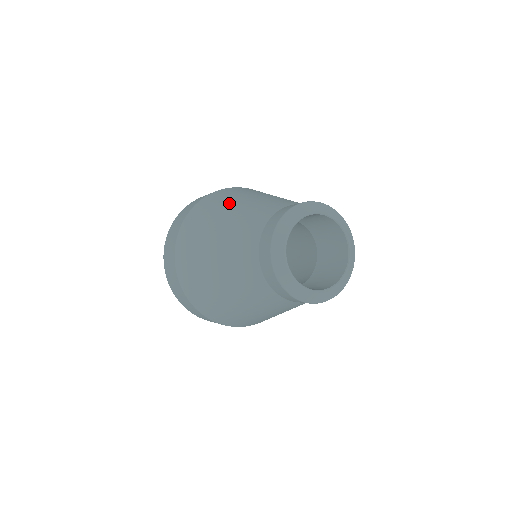
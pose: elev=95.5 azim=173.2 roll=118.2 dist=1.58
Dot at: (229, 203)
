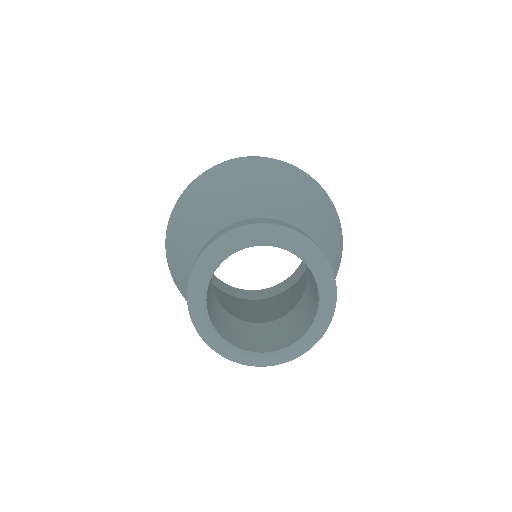
Dot at: (263, 177)
